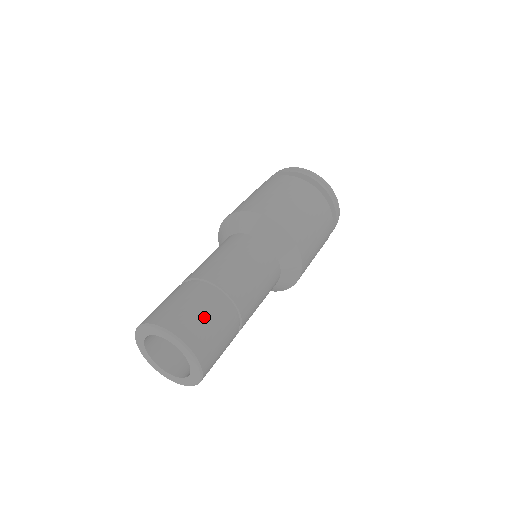
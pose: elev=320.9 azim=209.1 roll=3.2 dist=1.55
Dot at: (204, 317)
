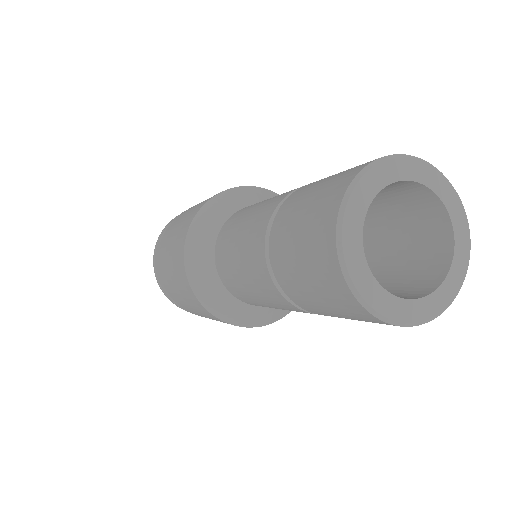
Dot at: occluded
